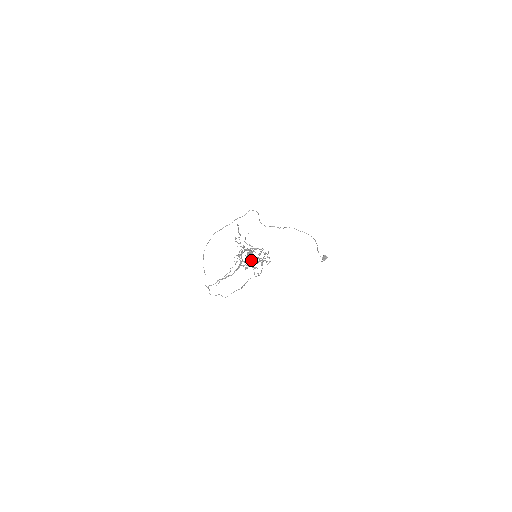
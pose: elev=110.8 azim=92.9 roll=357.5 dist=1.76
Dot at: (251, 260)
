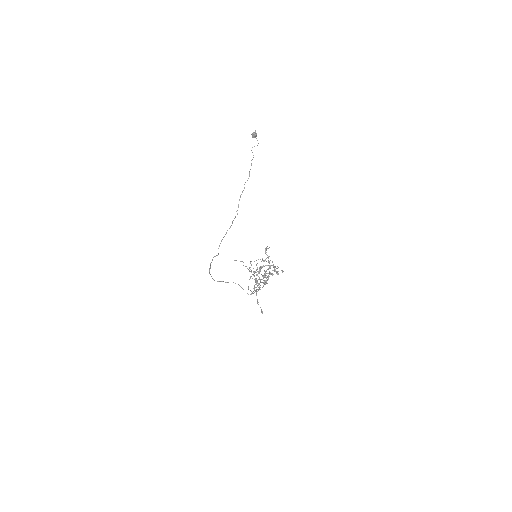
Dot at: occluded
